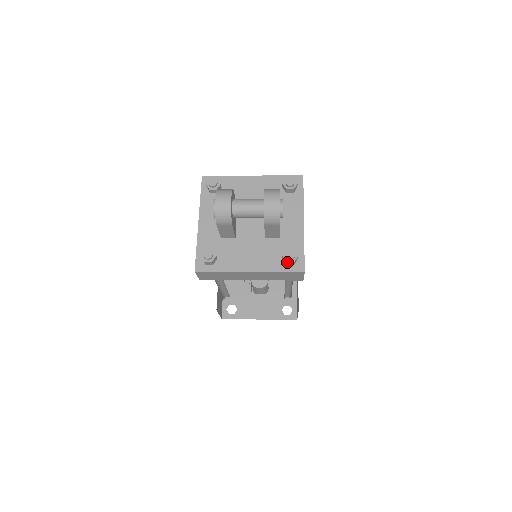
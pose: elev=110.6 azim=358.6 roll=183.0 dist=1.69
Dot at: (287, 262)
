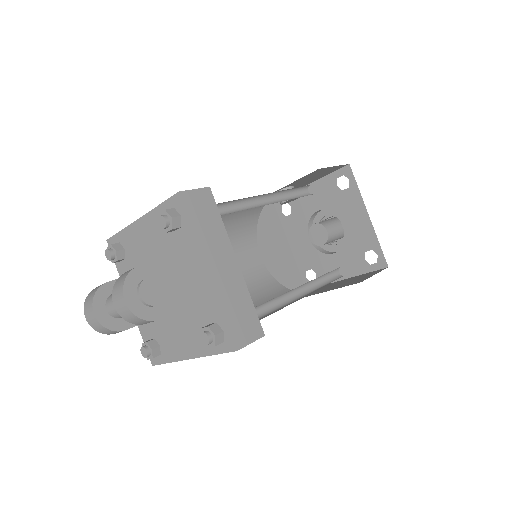
Dot at: occluded
